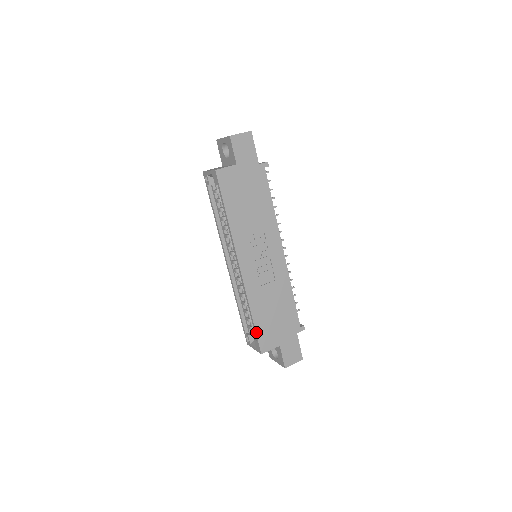
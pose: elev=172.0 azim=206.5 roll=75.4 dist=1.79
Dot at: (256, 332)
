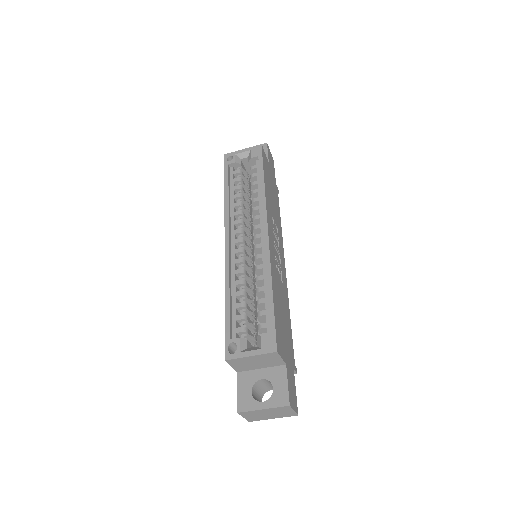
Dot at: (274, 315)
